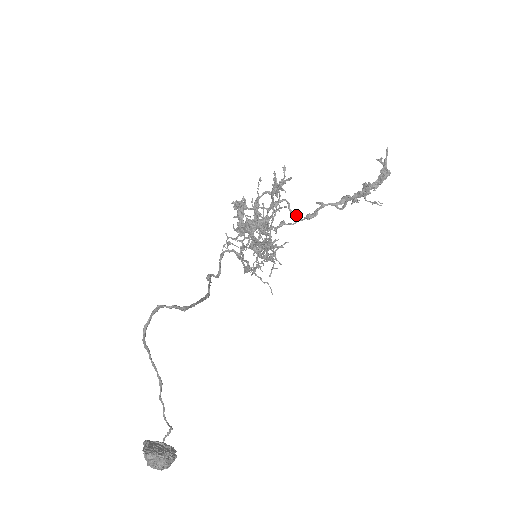
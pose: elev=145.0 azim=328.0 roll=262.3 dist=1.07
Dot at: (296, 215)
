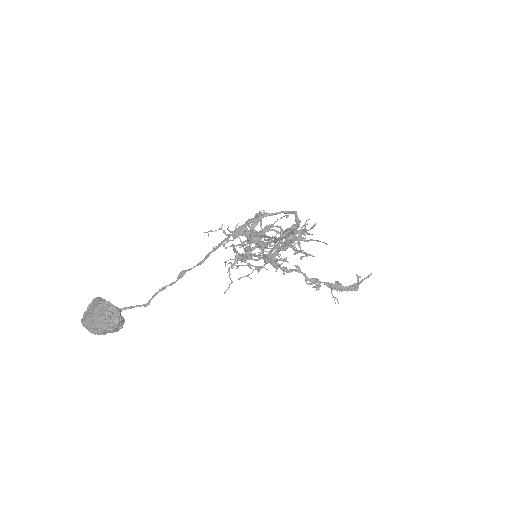
Dot at: occluded
